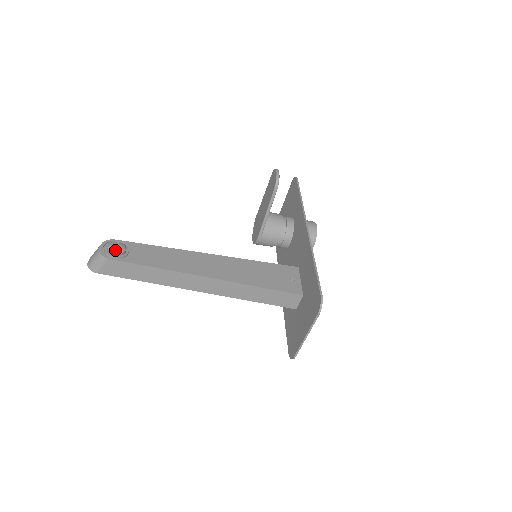
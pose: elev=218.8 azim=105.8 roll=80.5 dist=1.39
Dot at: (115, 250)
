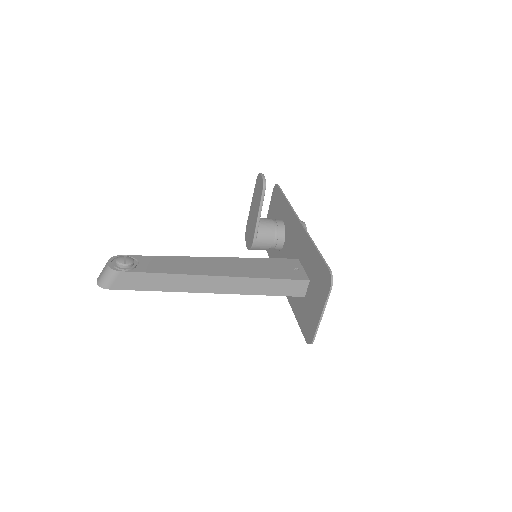
Dot at: (124, 263)
